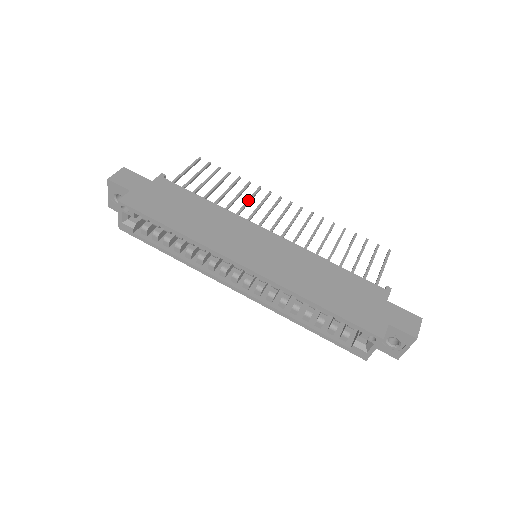
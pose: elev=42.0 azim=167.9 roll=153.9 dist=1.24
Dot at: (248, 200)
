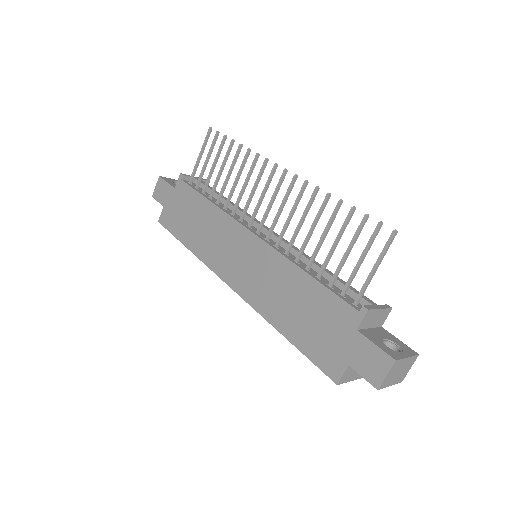
Dot at: (244, 183)
